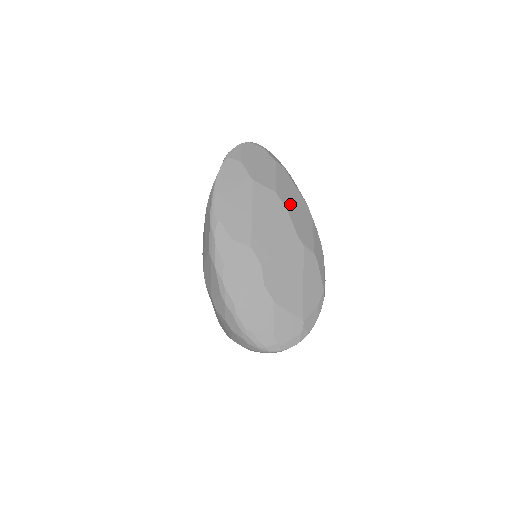
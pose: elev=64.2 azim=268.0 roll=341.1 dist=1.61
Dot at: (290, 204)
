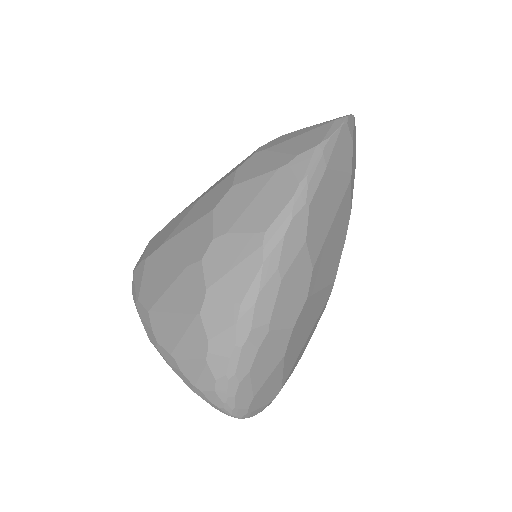
Dot at: occluded
